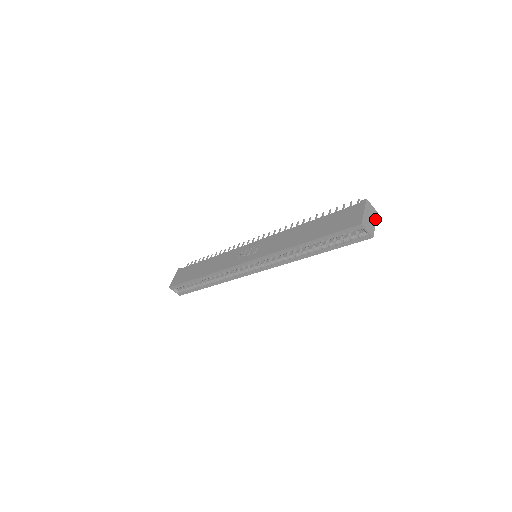
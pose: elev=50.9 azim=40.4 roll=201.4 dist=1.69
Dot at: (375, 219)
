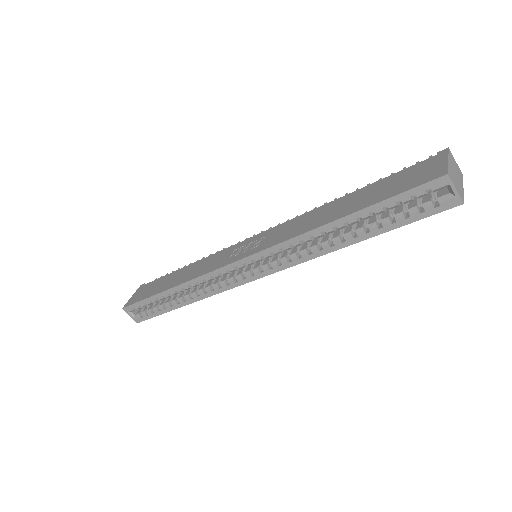
Dot at: (462, 181)
